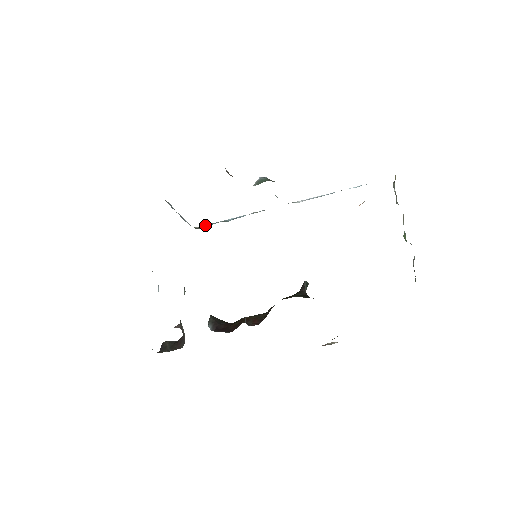
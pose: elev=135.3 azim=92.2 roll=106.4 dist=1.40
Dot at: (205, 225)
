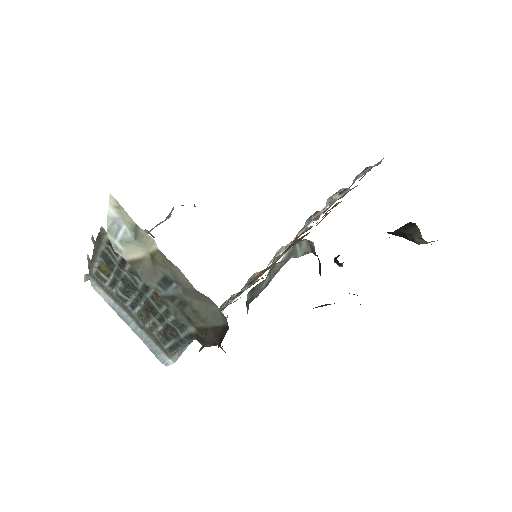
Dot at: occluded
